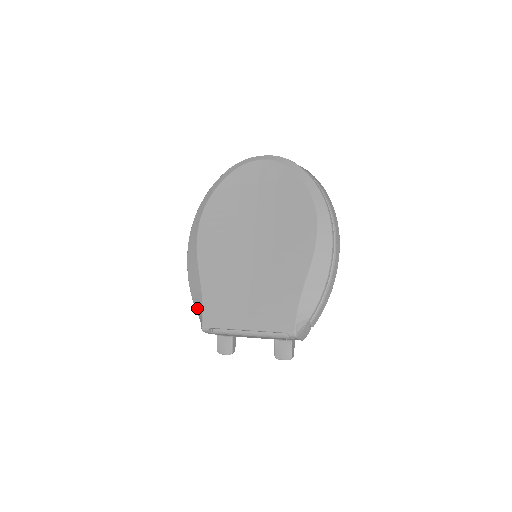
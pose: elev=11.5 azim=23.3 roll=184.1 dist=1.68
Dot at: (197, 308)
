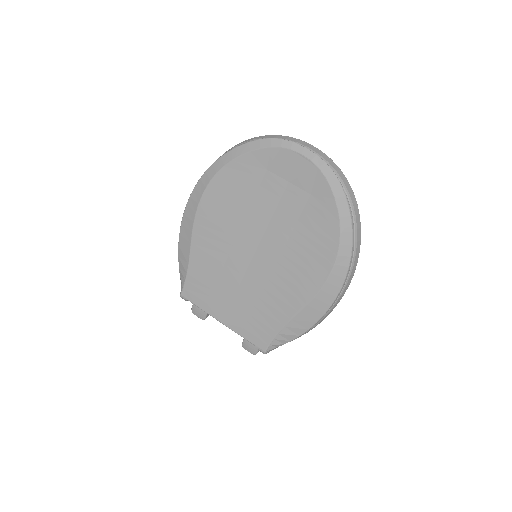
Dot at: (181, 273)
